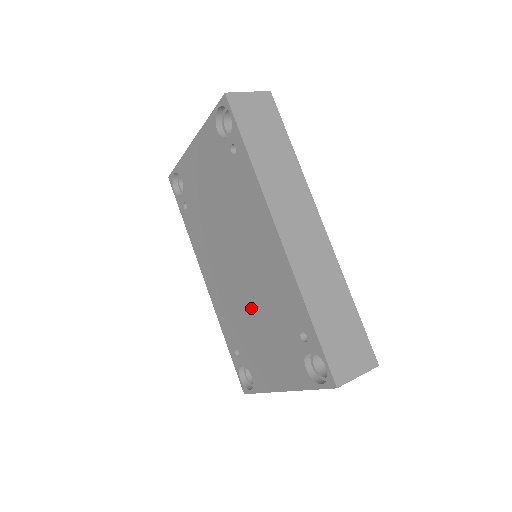
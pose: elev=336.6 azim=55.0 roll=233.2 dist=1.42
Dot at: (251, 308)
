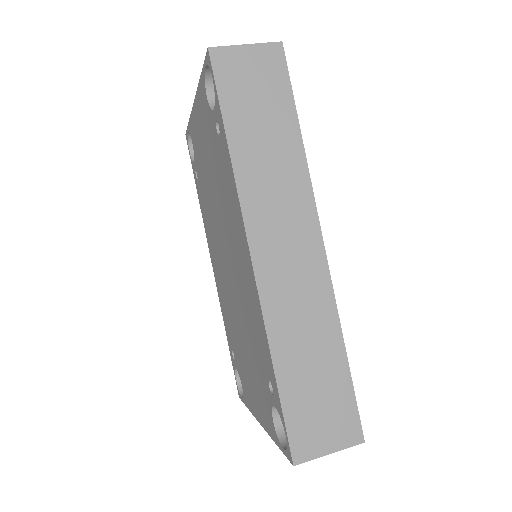
Dot at: (238, 320)
